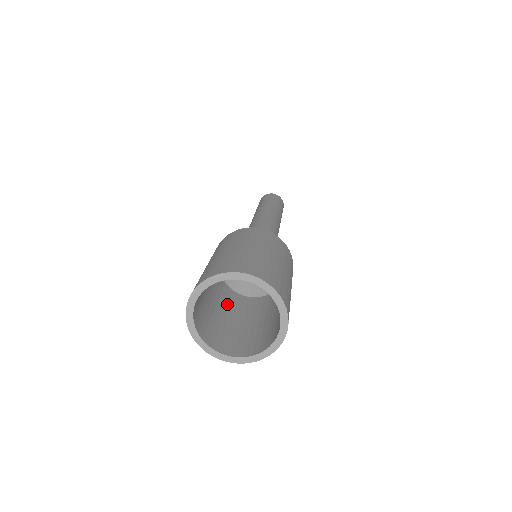
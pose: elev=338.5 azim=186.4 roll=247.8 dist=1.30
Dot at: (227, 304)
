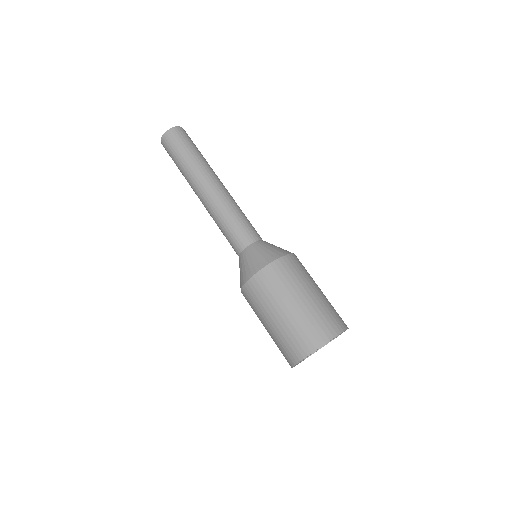
Dot at: occluded
